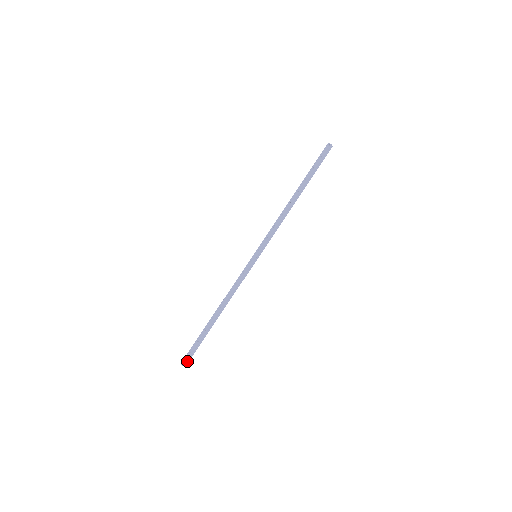
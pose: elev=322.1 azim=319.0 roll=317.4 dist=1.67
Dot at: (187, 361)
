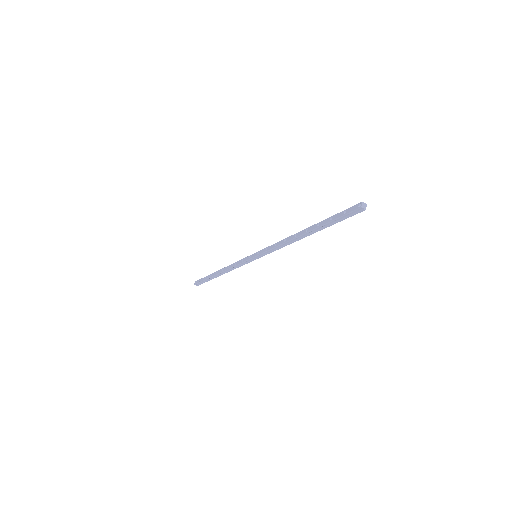
Dot at: (198, 284)
